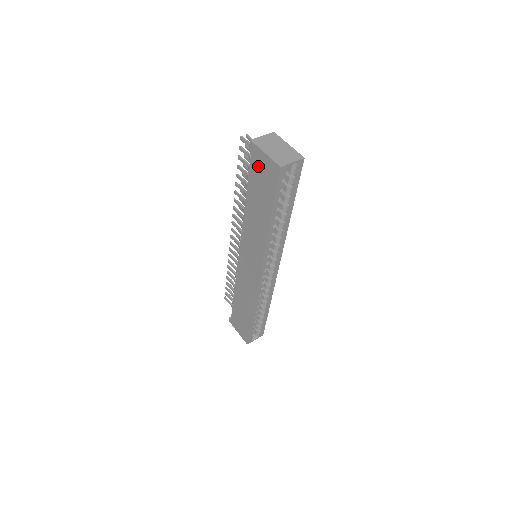
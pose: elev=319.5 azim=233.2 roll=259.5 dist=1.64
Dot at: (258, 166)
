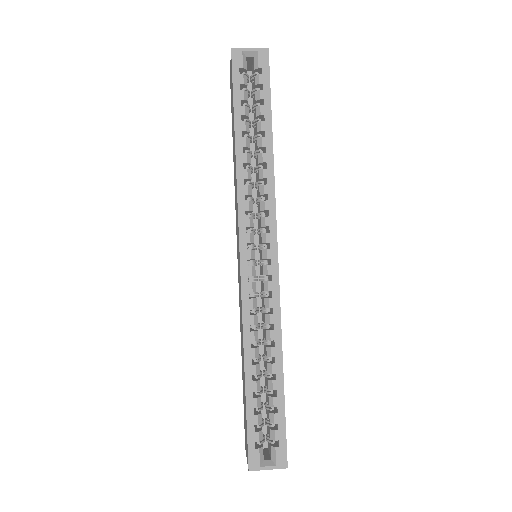
Dot at: (231, 90)
